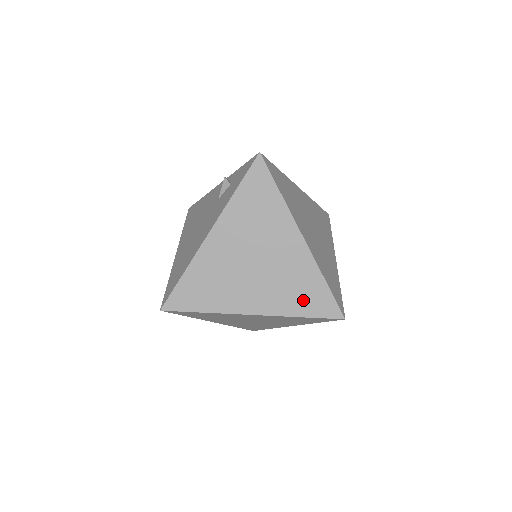
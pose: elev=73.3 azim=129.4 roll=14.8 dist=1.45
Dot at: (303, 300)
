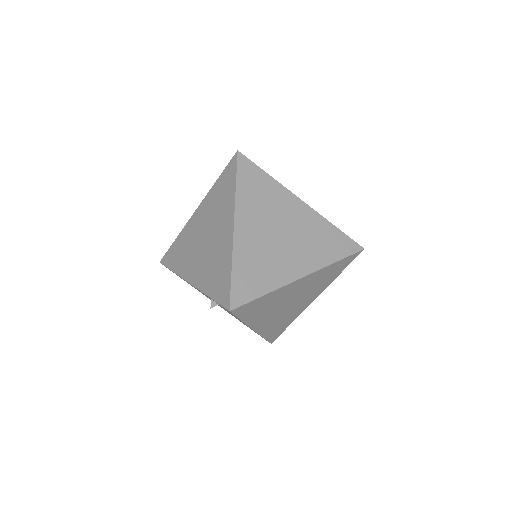
Dot at: (333, 274)
